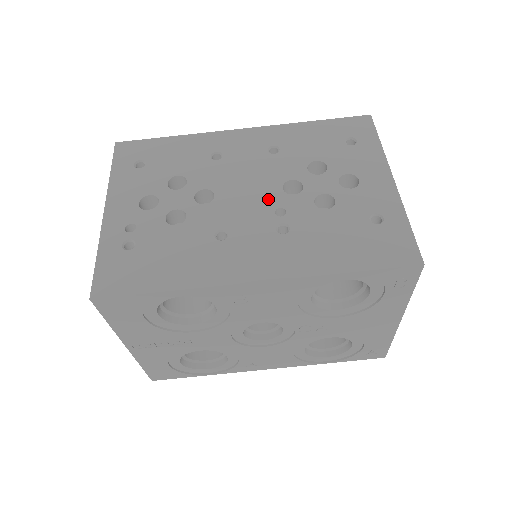
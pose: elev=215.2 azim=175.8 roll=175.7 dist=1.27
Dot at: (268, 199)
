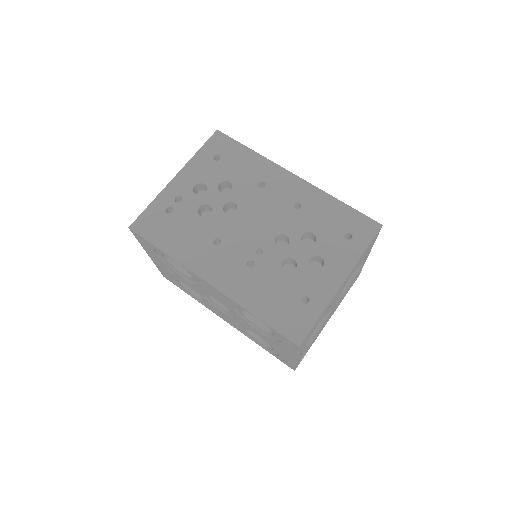
Dot at: (261, 238)
